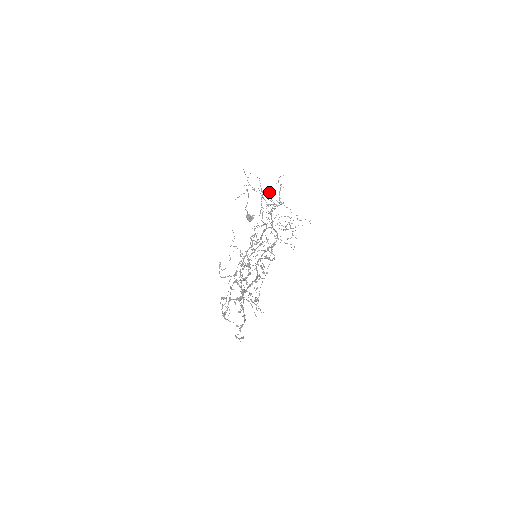
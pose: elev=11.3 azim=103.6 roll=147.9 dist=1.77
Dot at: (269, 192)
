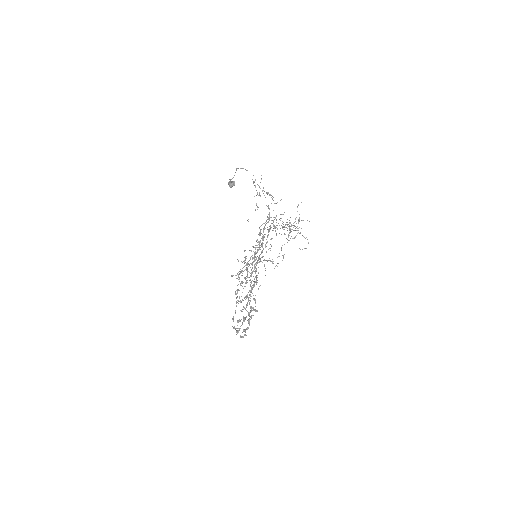
Dot at: occluded
